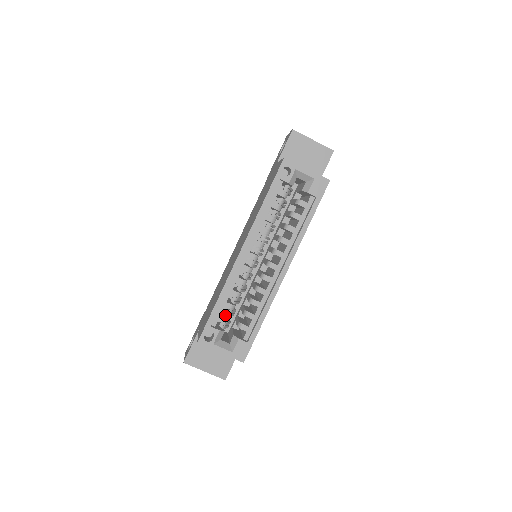
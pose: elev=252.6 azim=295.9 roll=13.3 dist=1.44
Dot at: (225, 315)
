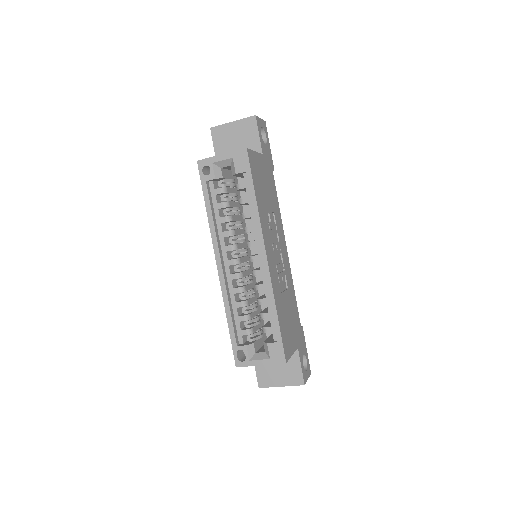
Dot at: (247, 328)
